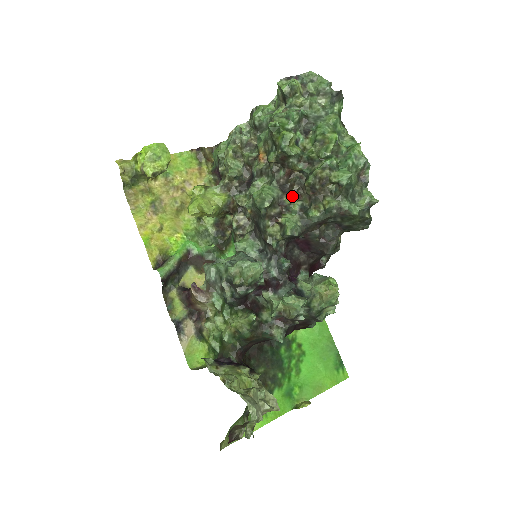
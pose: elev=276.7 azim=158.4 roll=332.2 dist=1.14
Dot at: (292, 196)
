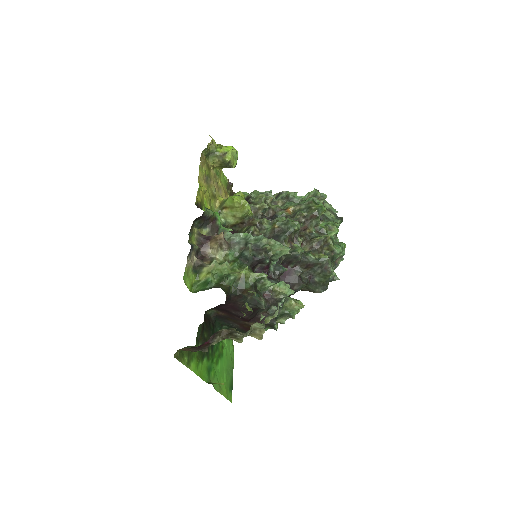
Dot at: (301, 240)
